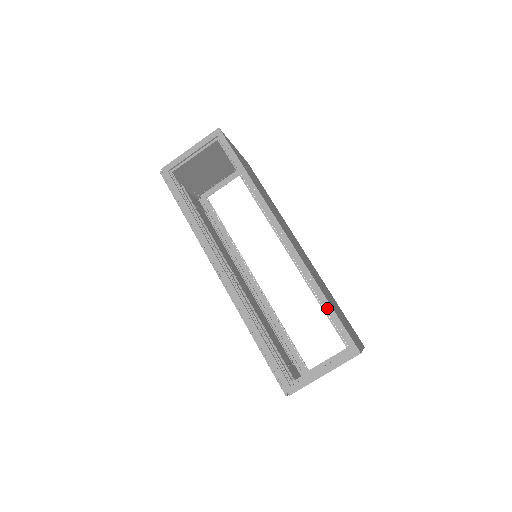
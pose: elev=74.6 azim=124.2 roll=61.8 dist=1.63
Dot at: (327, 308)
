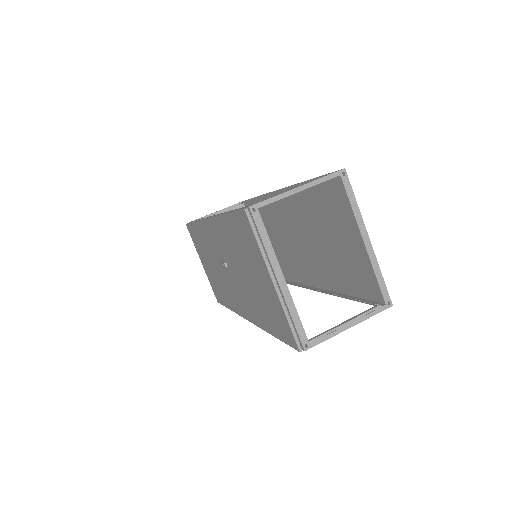
Dot at: (311, 179)
